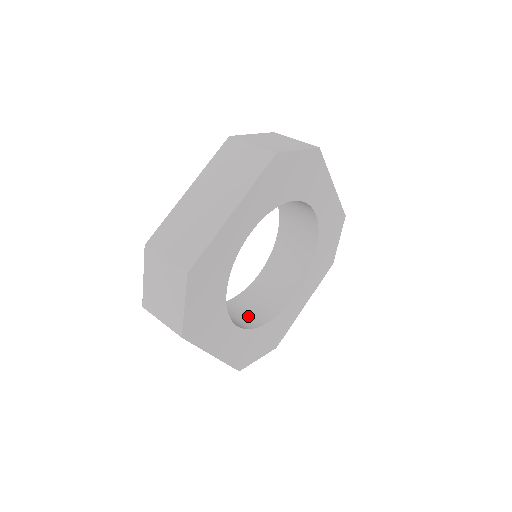
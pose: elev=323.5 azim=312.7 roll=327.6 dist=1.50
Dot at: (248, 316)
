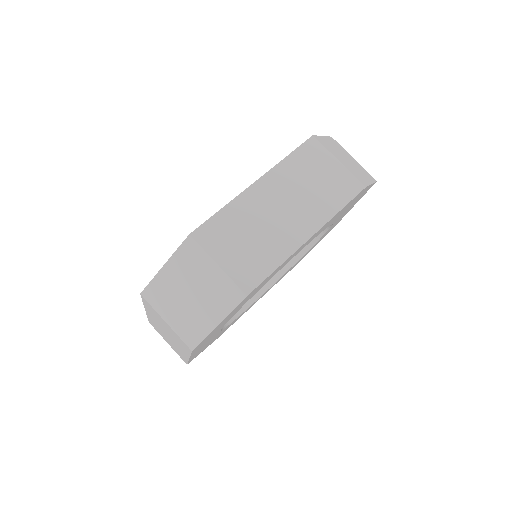
Dot at: occluded
